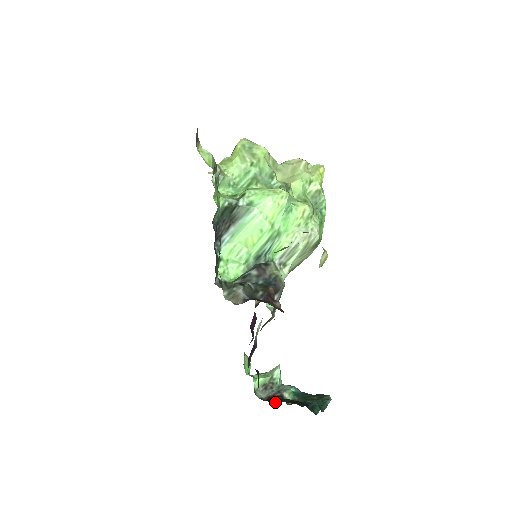
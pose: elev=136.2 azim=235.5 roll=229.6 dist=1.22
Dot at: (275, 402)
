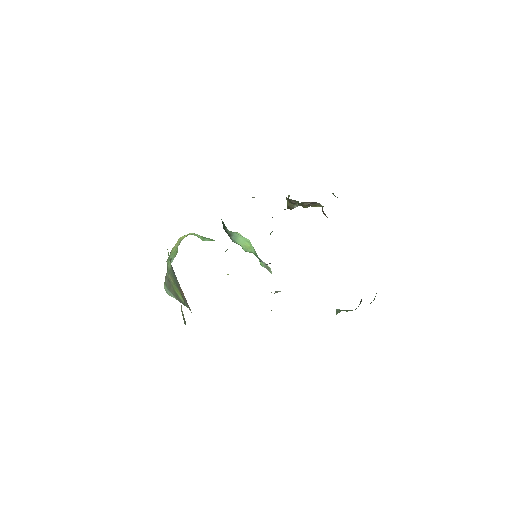
Dot at: occluded
